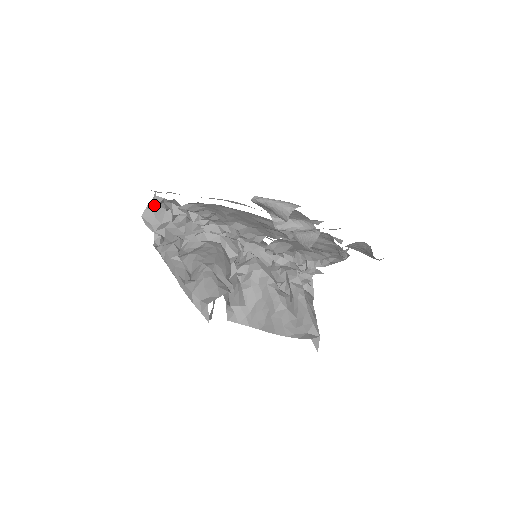
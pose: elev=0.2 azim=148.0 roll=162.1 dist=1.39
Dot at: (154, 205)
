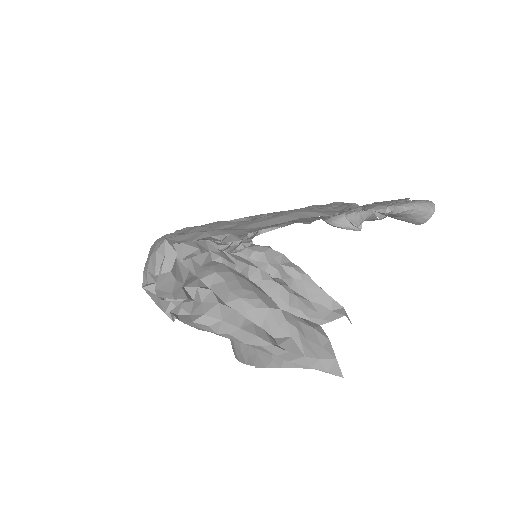
Dot at: (167, 261)
